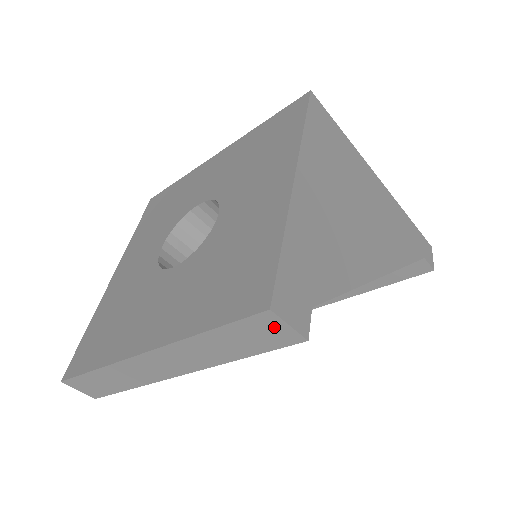
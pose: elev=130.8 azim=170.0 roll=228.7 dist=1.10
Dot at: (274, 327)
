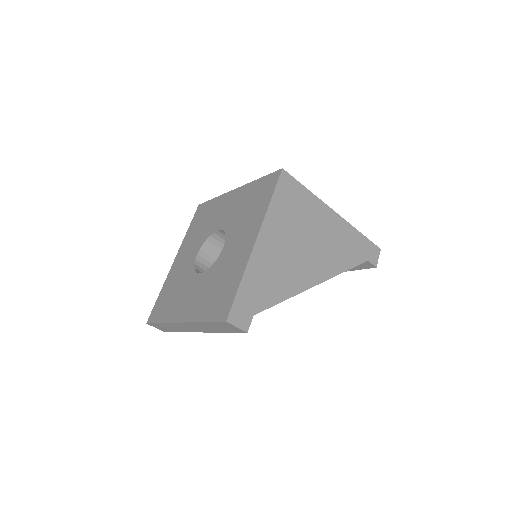
Dot at: (231, 326)
